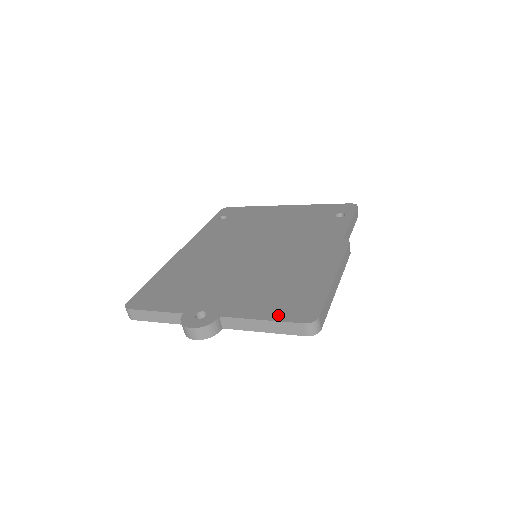
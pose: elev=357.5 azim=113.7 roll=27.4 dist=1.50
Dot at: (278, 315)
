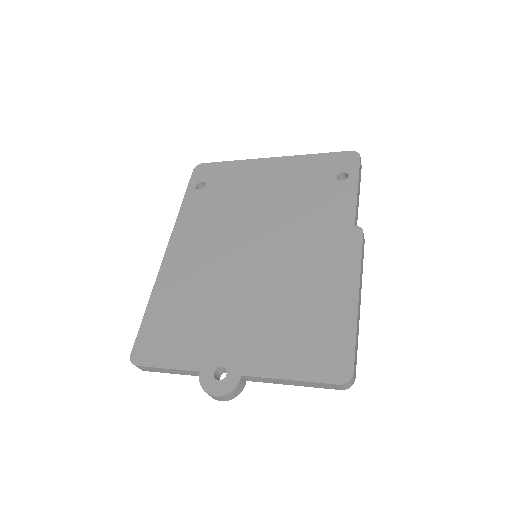
Dot at: (307, 371)
